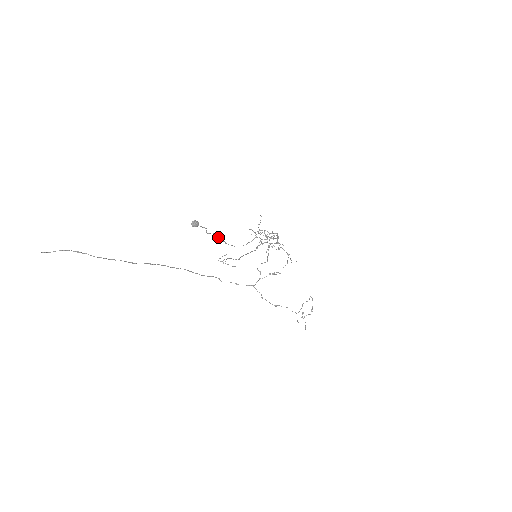
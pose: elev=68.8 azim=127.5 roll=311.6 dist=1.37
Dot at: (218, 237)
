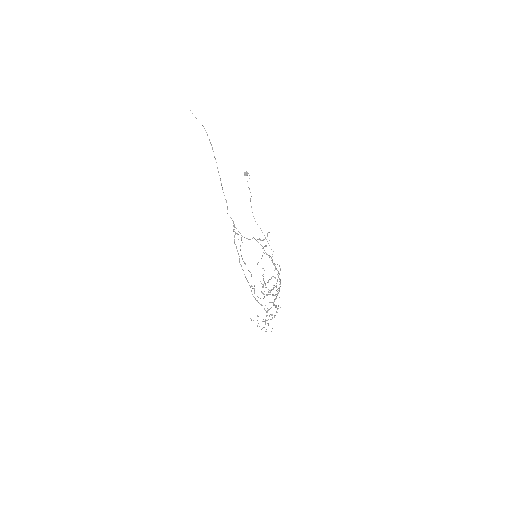
Dot at: occluded
